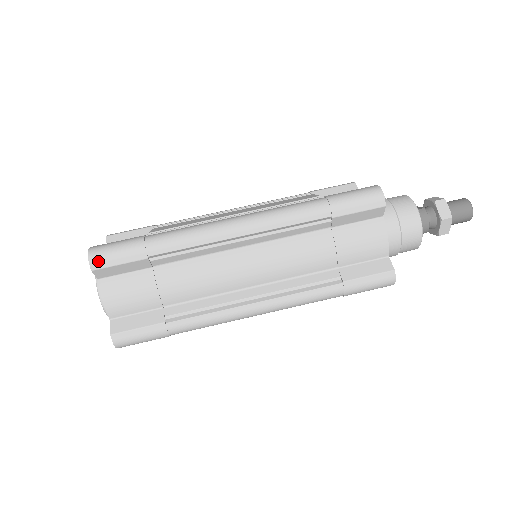
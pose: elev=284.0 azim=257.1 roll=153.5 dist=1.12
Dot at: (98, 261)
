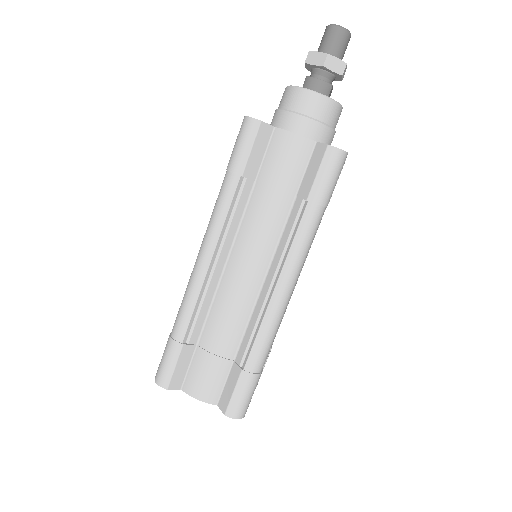
Dot at: (163, 380)
